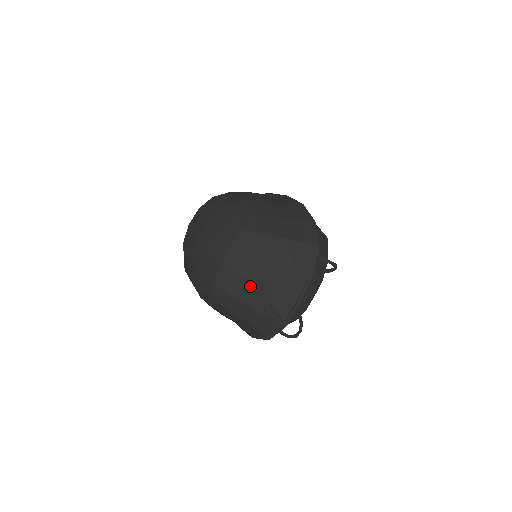
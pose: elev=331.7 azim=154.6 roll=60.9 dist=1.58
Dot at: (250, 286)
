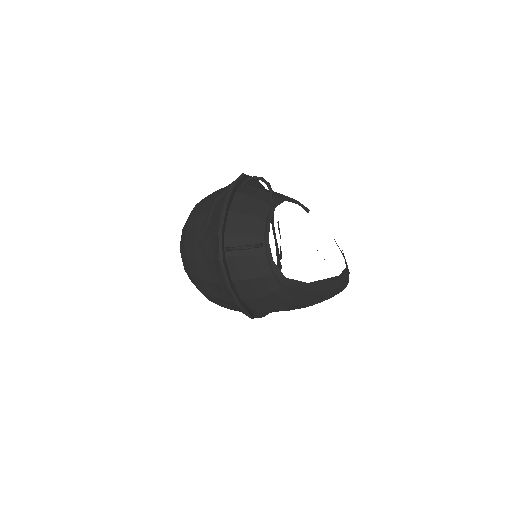
Dot at: (194, 224)
